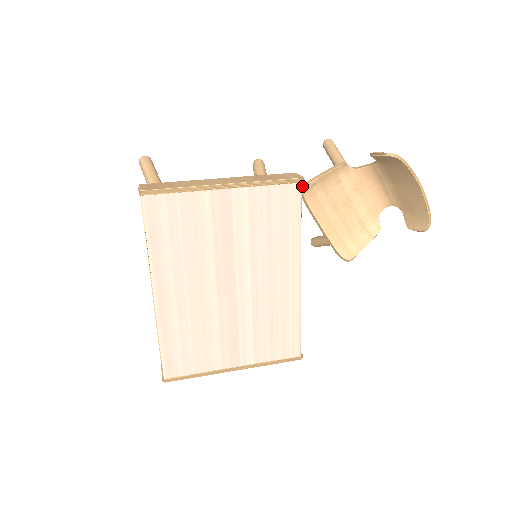
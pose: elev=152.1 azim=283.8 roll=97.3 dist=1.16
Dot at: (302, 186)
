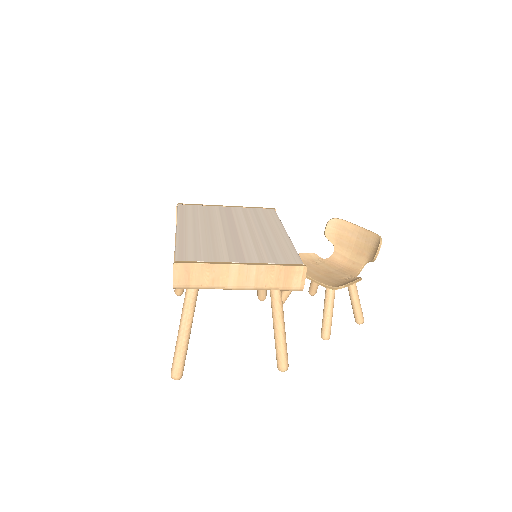
Dot at: occluded
